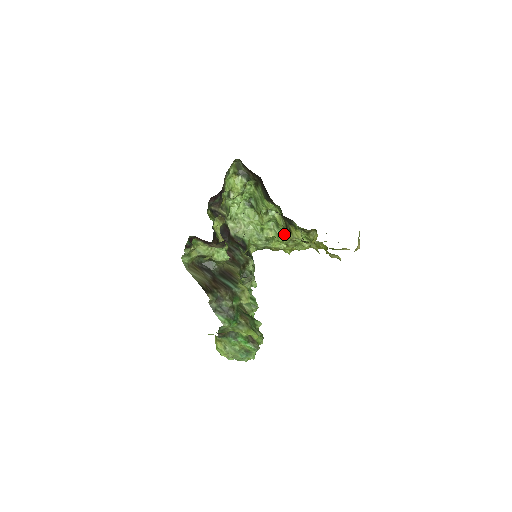
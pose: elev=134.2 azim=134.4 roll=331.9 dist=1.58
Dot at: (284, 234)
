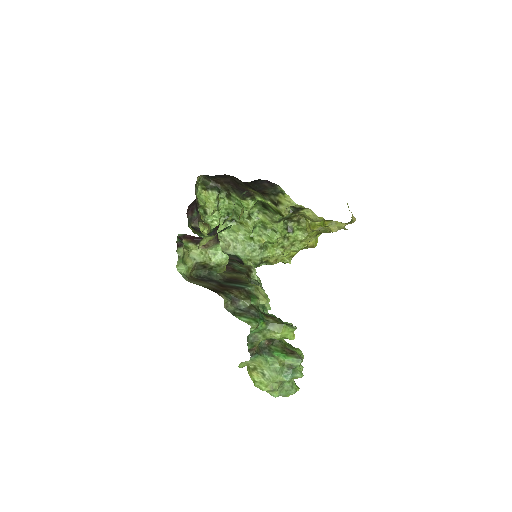
Dot at: (275, 232)
